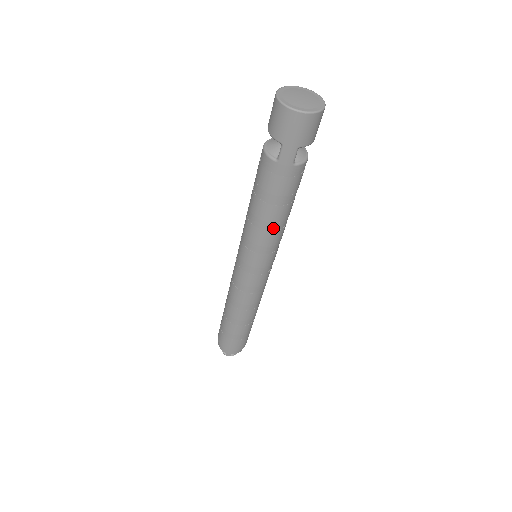
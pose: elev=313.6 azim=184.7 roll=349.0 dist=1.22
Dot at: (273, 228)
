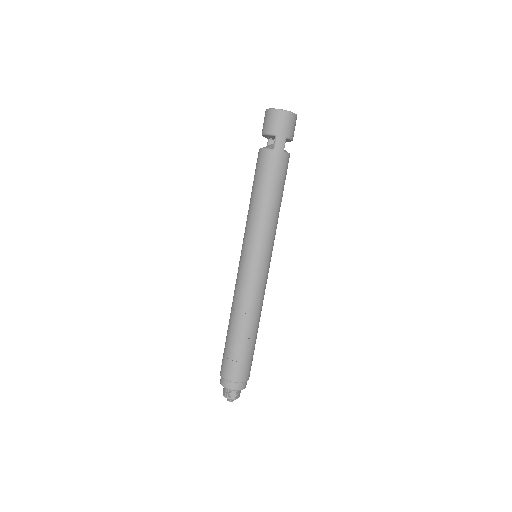
Dot at: (273, 211)
